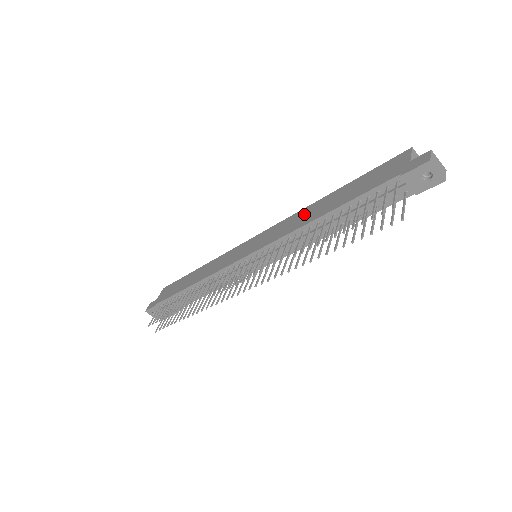
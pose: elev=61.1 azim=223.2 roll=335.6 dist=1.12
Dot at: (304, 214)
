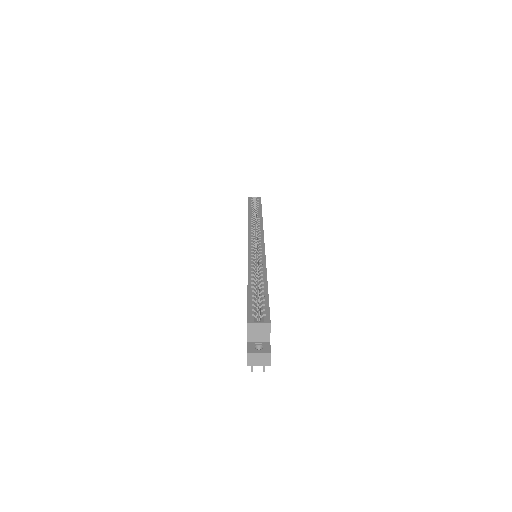
Dot at: occluded
